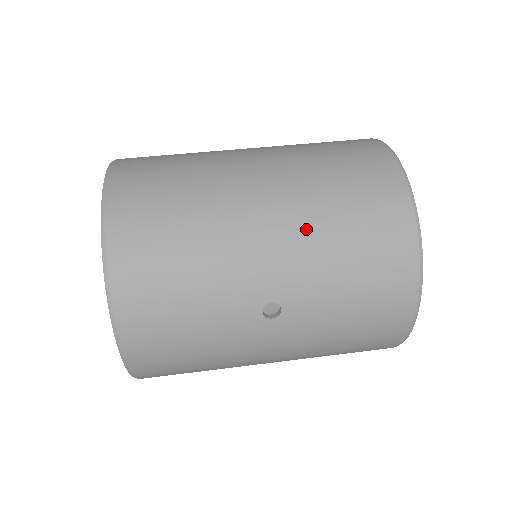
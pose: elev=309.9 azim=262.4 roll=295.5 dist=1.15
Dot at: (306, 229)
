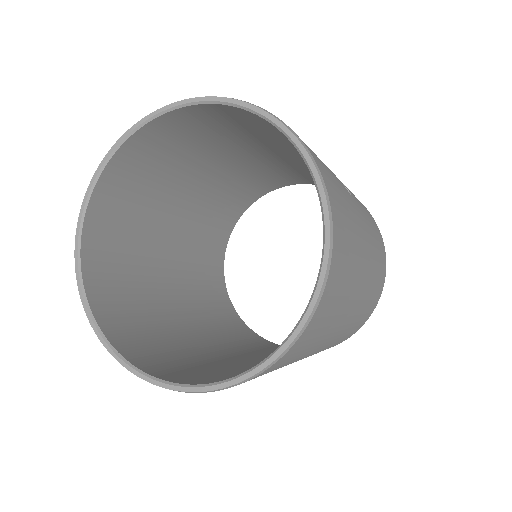
Dot at: occluded
